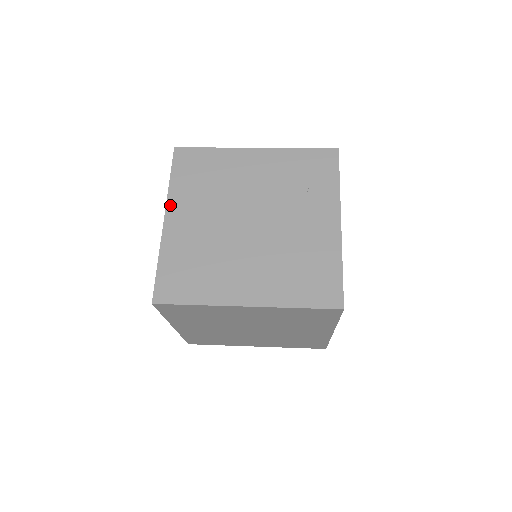
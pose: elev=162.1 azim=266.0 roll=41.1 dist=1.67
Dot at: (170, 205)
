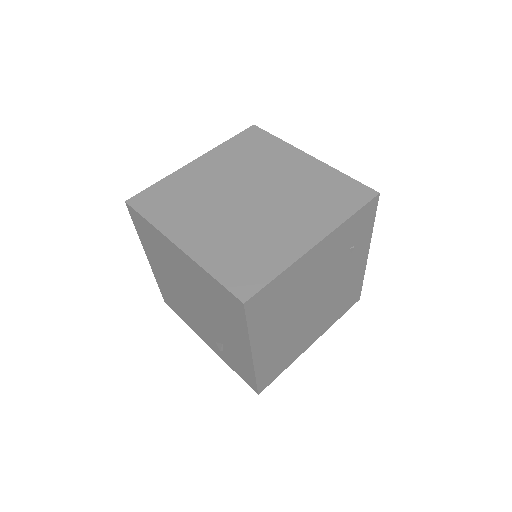
Dot at: (254, 345)
